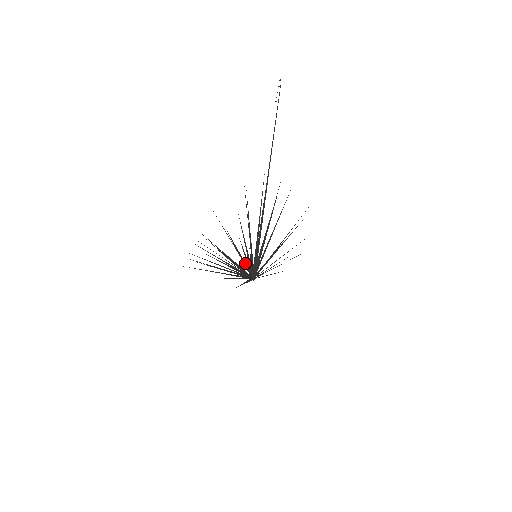
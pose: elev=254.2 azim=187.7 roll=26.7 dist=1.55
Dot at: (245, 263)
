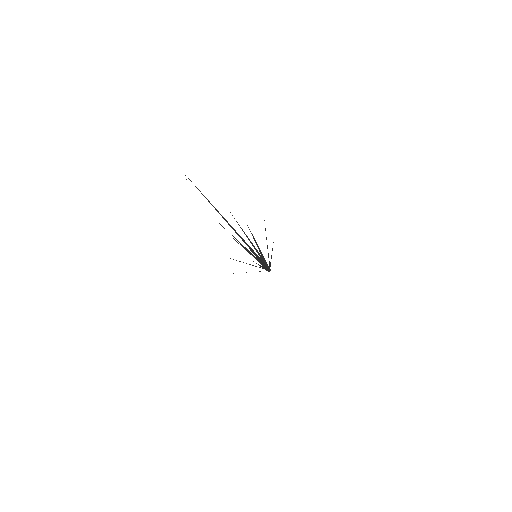
Dot at: occluded
